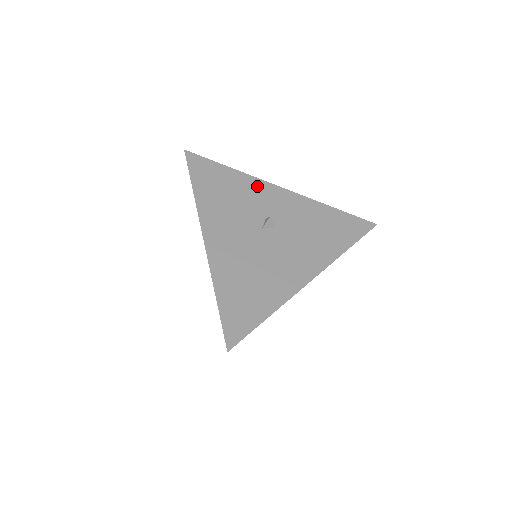
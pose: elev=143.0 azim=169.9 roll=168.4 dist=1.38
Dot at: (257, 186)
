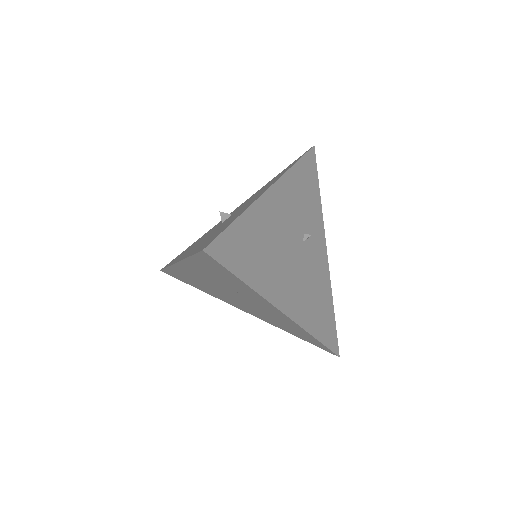
Dot at: occluded
